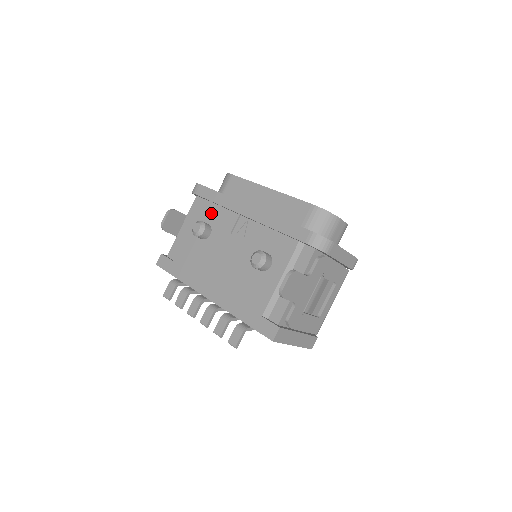
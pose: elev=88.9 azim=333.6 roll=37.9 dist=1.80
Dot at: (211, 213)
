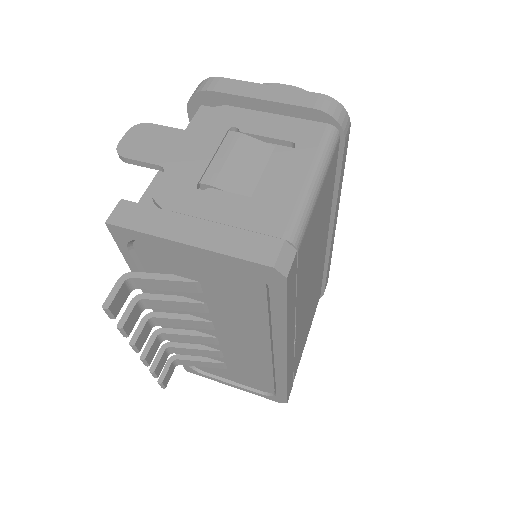
Dot at: occluded
